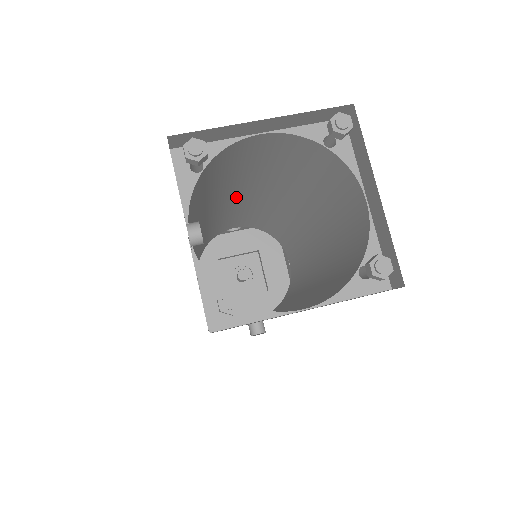
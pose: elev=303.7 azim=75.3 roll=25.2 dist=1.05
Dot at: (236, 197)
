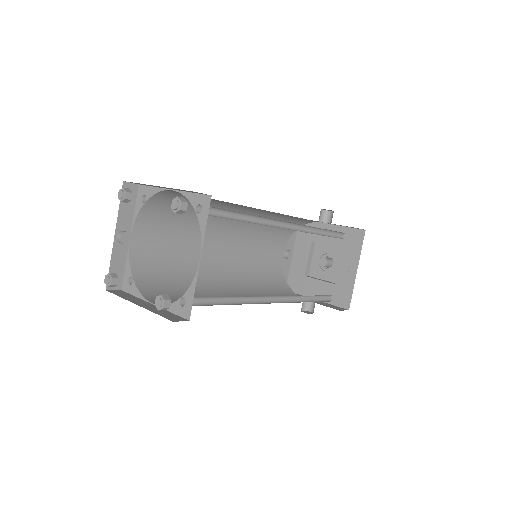
Dot at: (256, 209)
